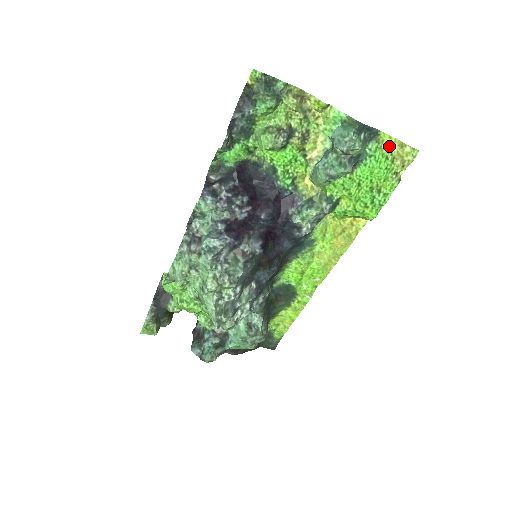
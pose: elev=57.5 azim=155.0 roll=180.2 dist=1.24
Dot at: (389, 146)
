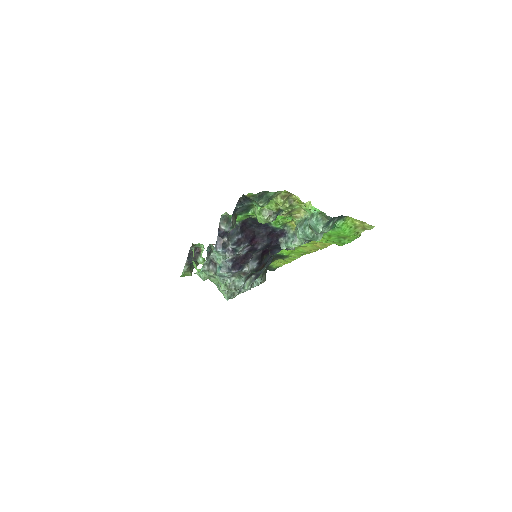
Dot at: (353, 222)
